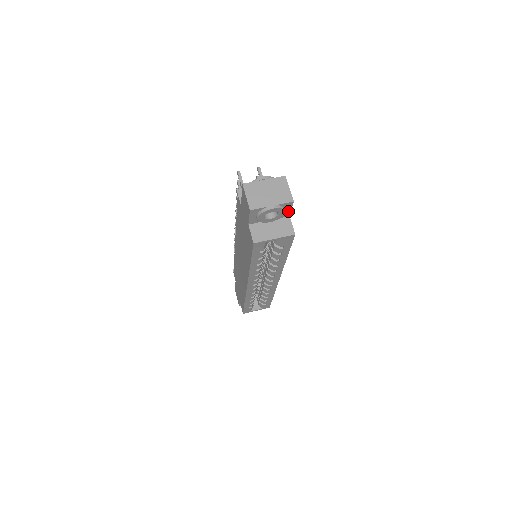
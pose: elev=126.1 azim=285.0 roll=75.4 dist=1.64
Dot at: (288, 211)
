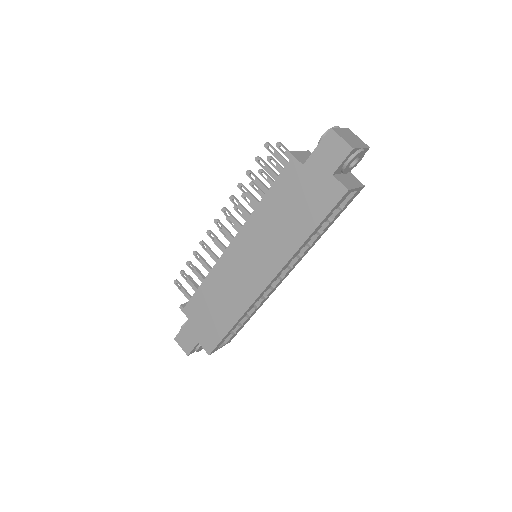
Dot at: occluded
